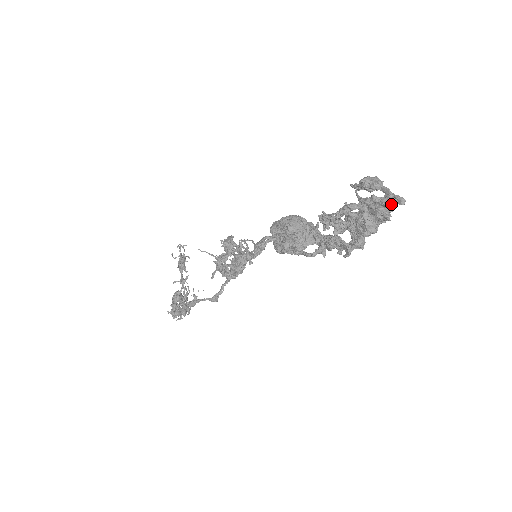
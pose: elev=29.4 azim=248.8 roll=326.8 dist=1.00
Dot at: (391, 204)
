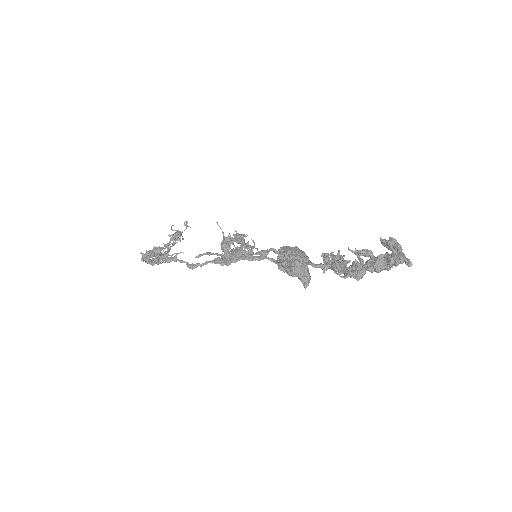
Dot at: (403, 260)
